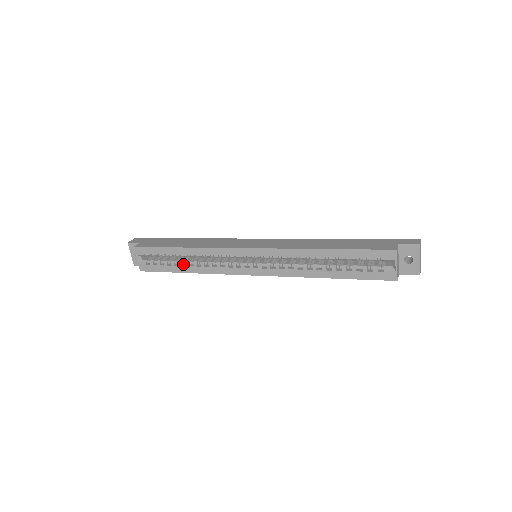
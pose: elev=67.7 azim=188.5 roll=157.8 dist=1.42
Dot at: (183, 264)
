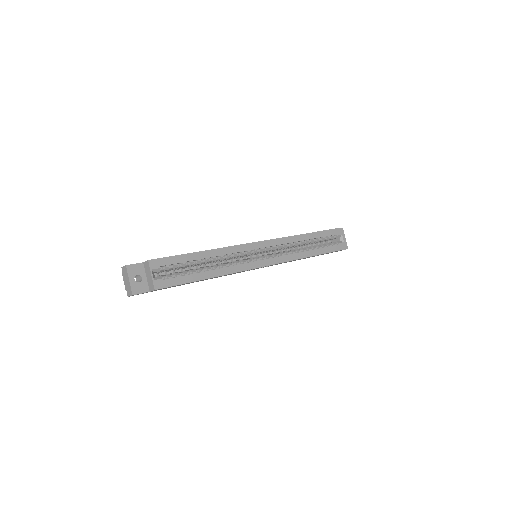
Dot at: (202, 271)
